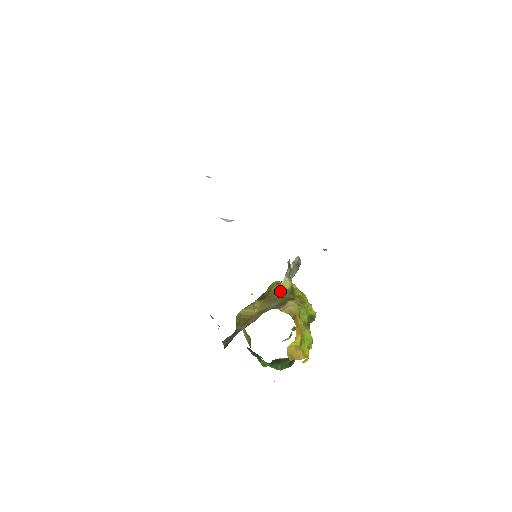
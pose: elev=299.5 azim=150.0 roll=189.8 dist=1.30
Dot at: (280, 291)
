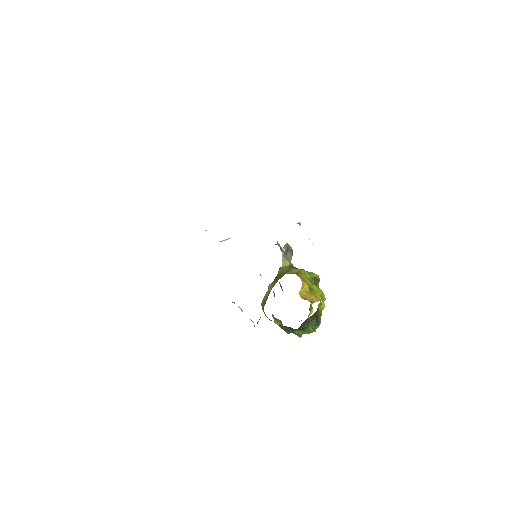
Dot at: (283, 270)
